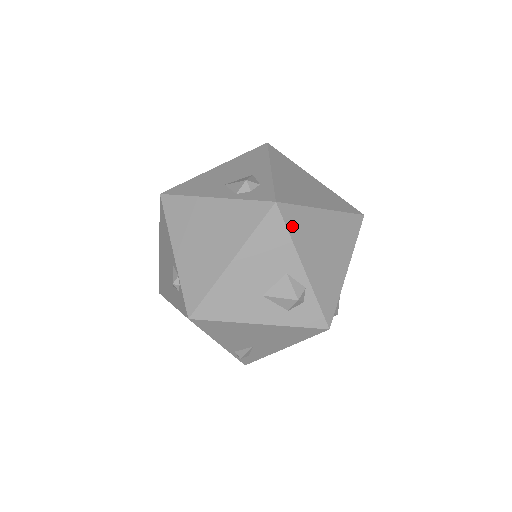
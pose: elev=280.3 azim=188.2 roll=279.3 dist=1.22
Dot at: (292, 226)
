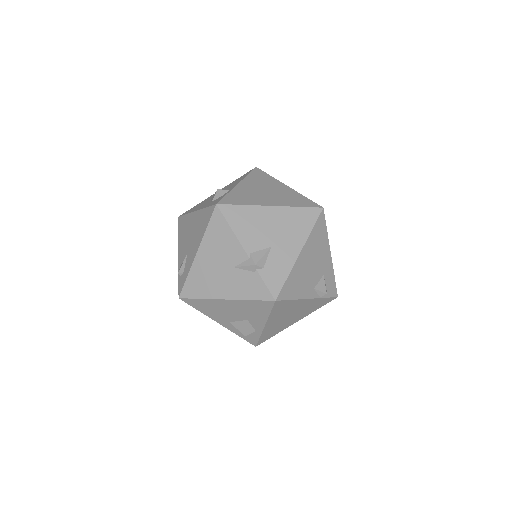
Dot at: (254, 175)
